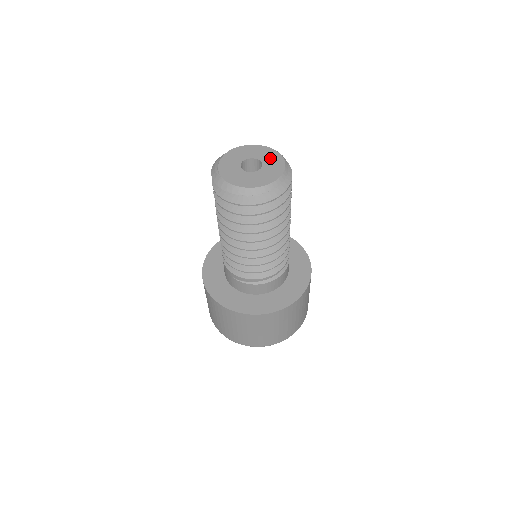
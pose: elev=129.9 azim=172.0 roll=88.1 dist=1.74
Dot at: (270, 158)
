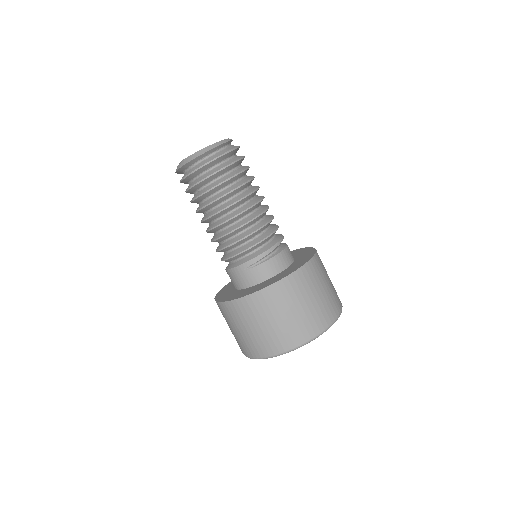
Dot at: occluded
